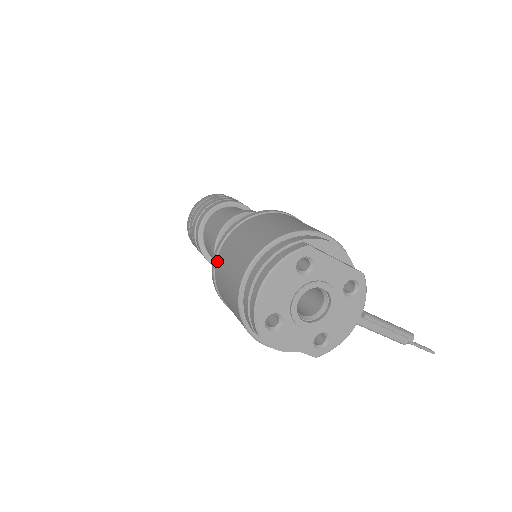
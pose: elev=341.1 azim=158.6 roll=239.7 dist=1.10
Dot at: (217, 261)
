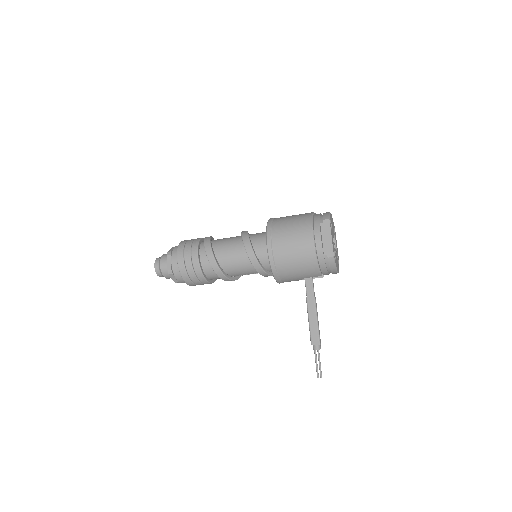
Dot at: occluded
